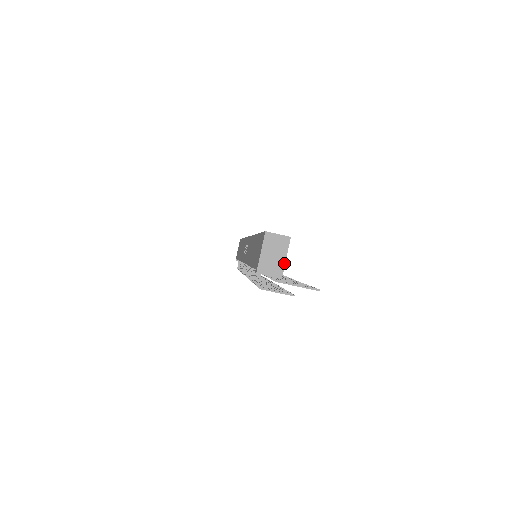
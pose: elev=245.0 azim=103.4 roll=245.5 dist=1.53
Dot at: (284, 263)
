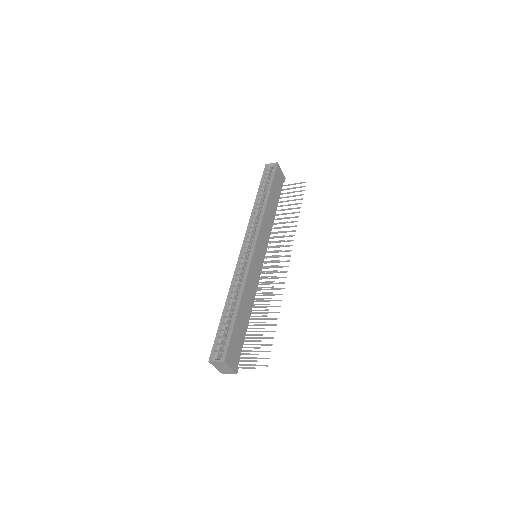
Dot at: (232, 370)
